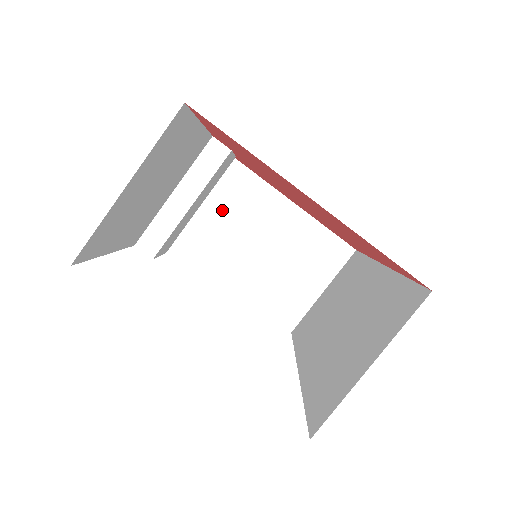
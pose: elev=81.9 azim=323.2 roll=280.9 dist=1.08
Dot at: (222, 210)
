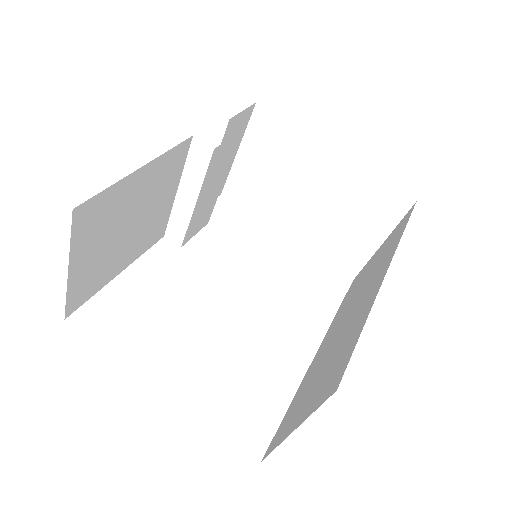
Dot at: (263, 164)
